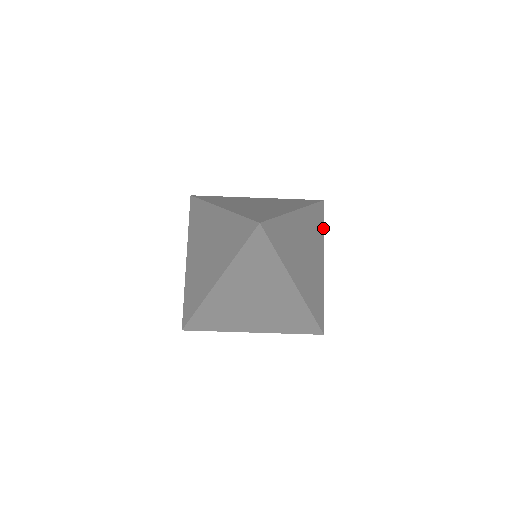
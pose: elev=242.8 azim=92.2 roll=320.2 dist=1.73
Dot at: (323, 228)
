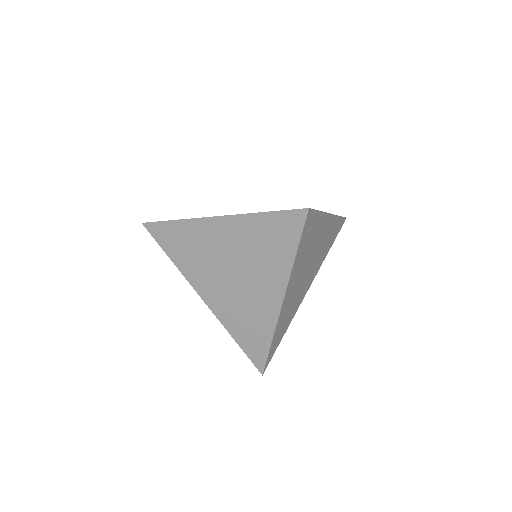
Dot at: (319, 212)
